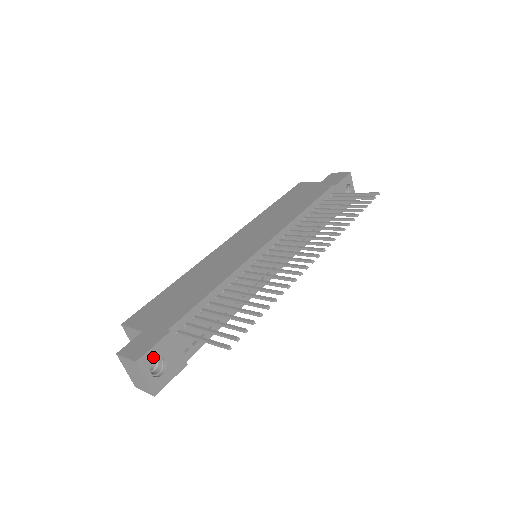
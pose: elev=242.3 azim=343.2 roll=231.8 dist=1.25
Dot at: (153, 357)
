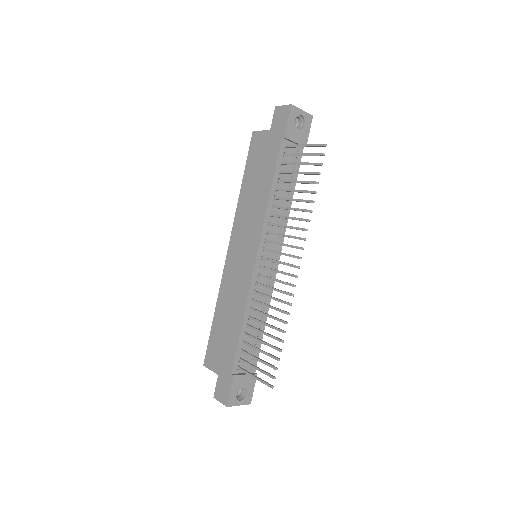
Dot at: (234, 395)
